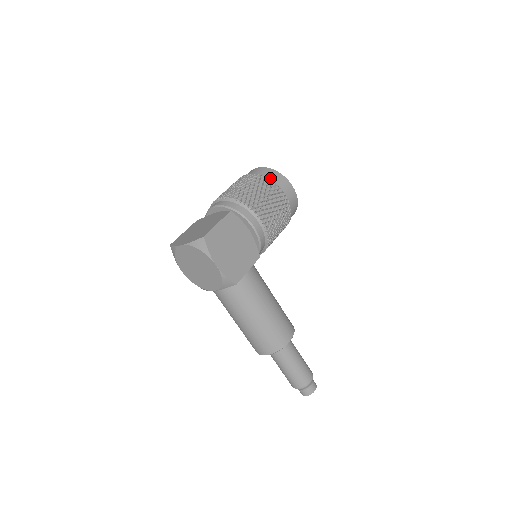
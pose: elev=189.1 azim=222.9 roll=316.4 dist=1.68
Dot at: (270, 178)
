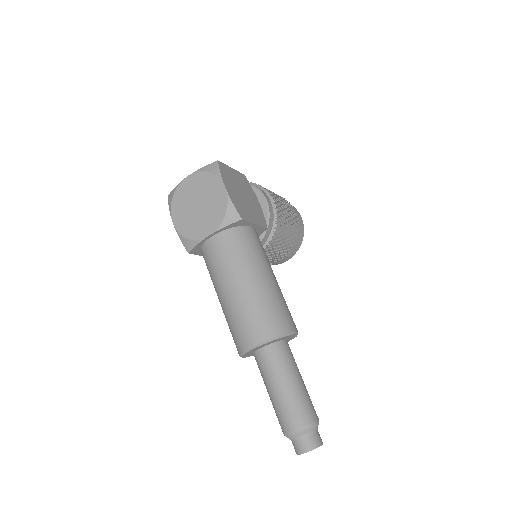
Dot at: occluded
